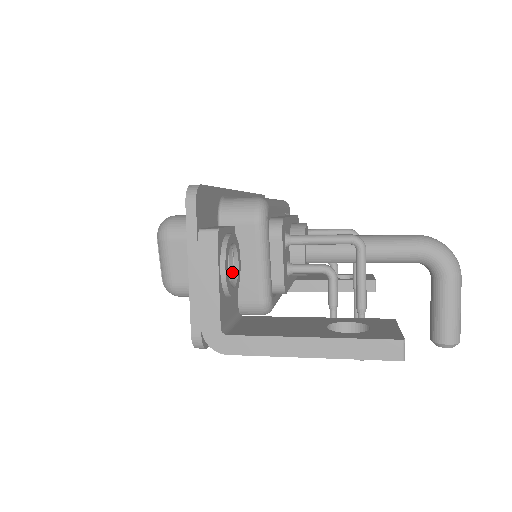
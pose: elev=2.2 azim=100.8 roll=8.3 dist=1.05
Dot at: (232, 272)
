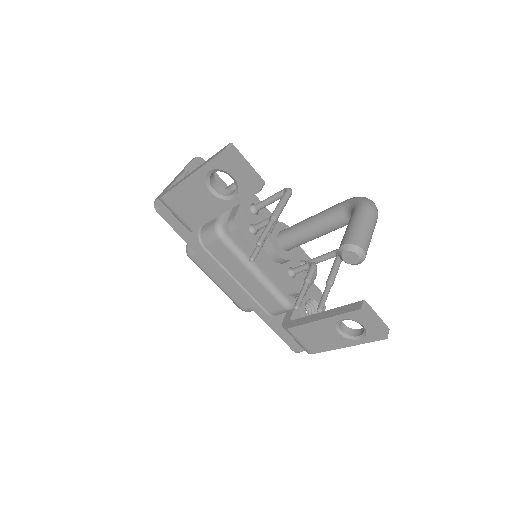
Dot at: occluded
